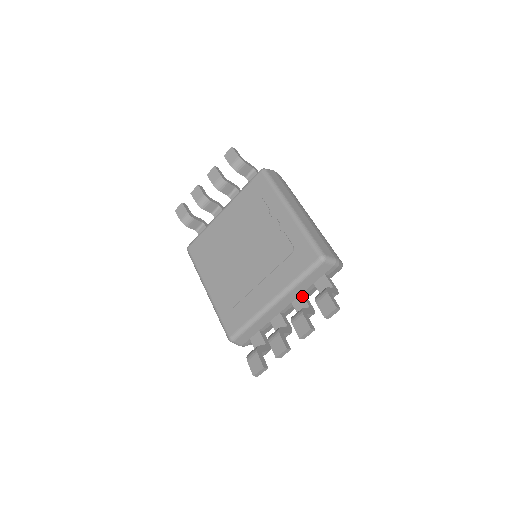
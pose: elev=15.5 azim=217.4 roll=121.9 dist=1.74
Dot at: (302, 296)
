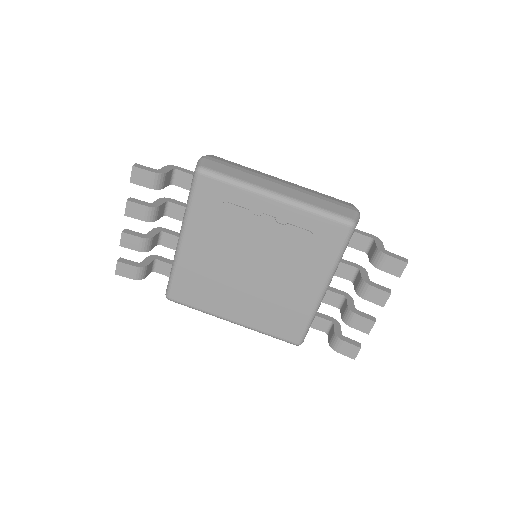
Dot at: (342, 264)
